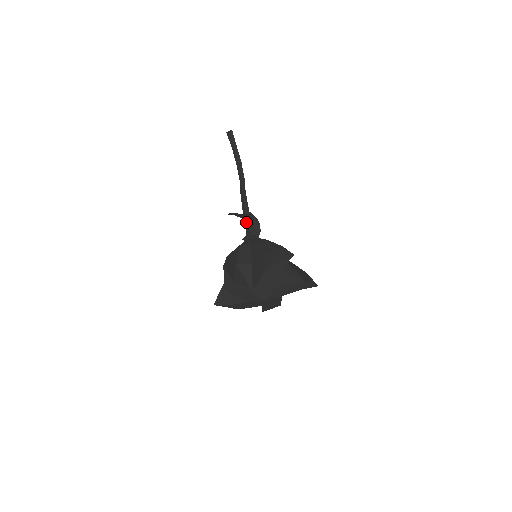
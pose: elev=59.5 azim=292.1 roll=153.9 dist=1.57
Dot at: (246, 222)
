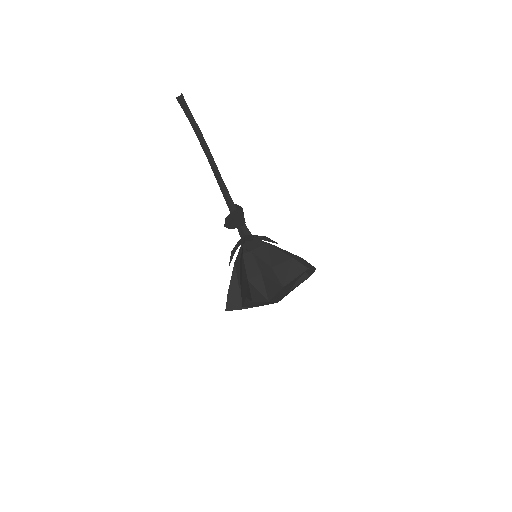
Dot at: occluded
